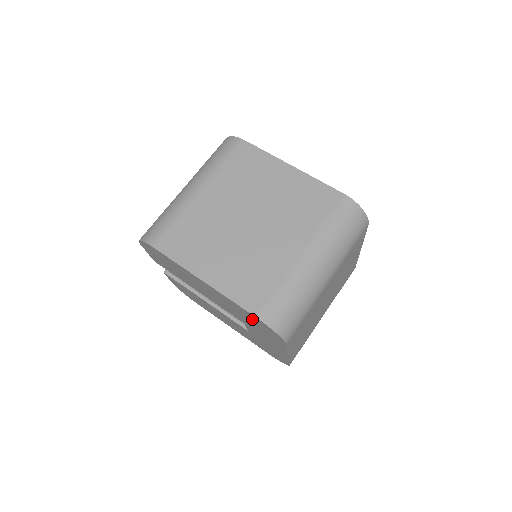
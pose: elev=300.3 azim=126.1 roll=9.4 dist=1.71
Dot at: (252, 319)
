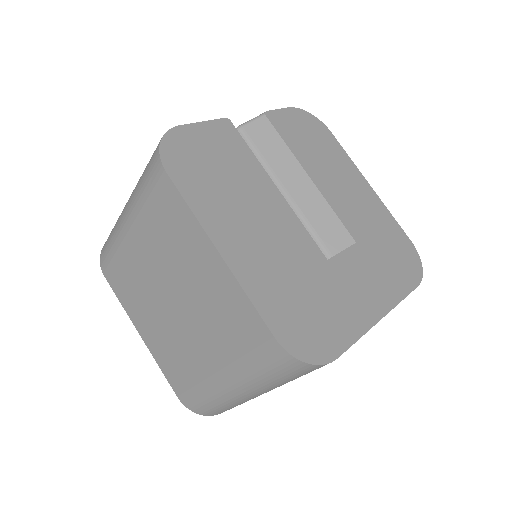
Dot at: occluded
